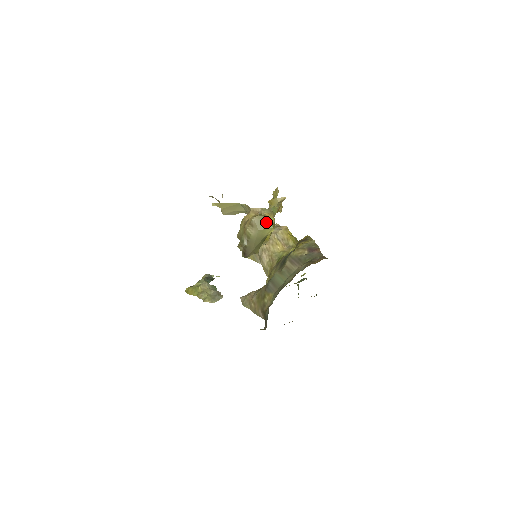
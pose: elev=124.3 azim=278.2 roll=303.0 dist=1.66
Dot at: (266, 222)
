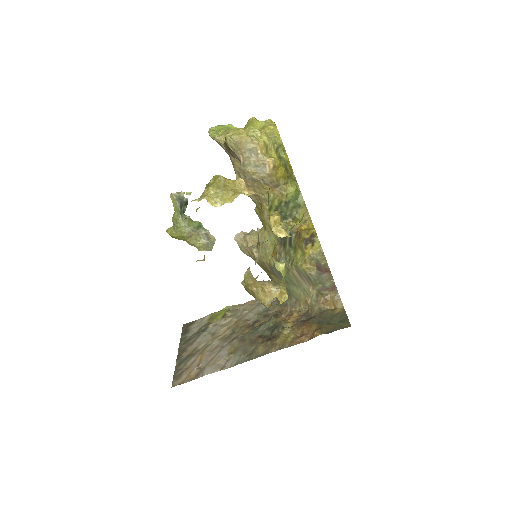
Dot at: occluded
